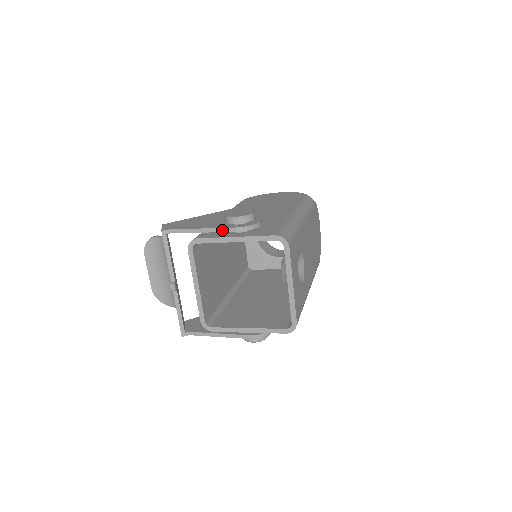
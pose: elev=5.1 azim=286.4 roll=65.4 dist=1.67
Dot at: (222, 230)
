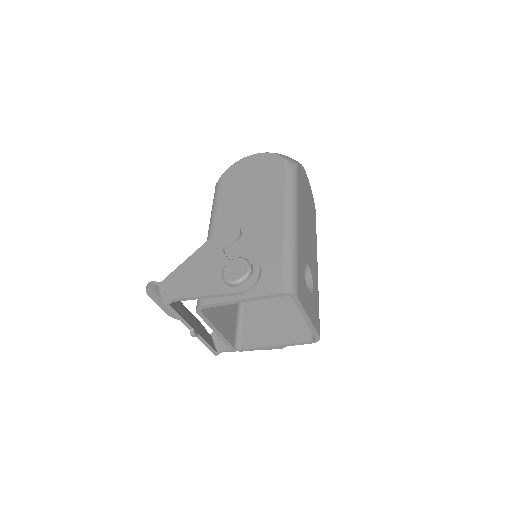
Dot at: (225, 295)
